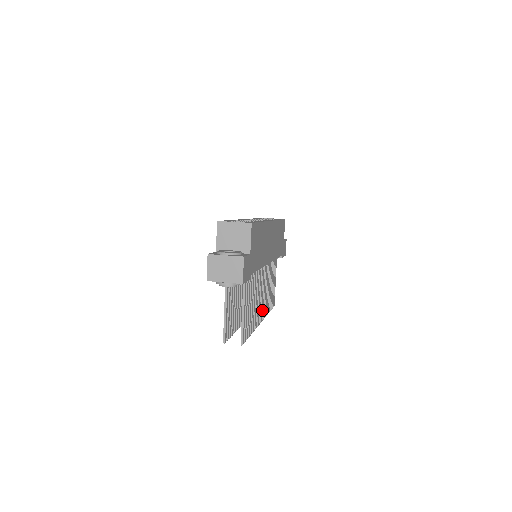
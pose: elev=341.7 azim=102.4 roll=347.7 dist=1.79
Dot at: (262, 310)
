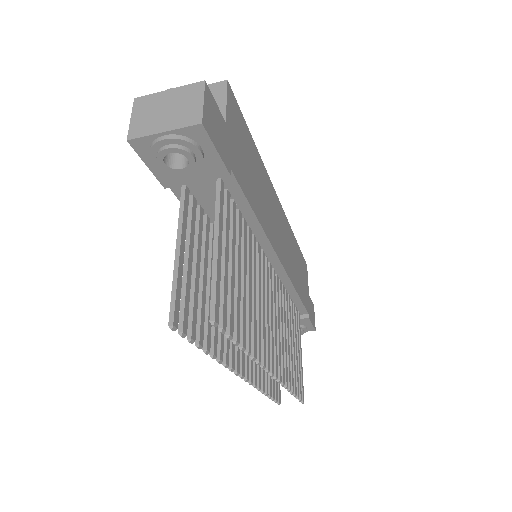
Dot at: (274, 355)
